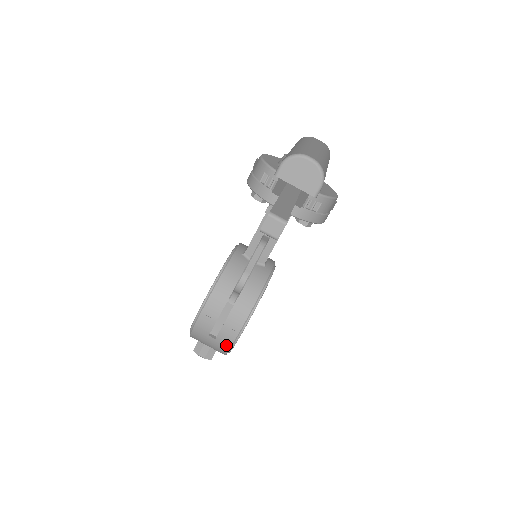
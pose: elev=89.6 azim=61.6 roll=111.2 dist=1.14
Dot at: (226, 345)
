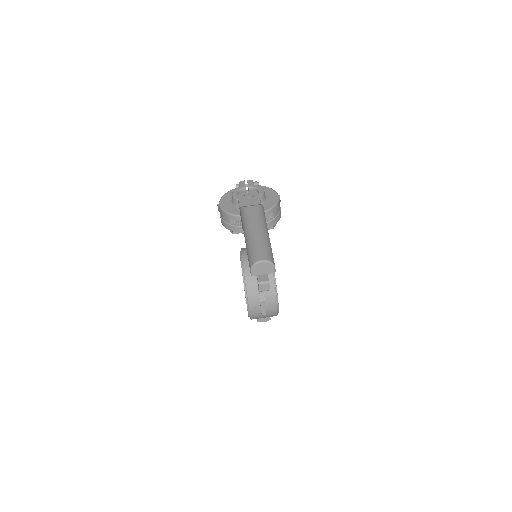
Dot at: (274, 313)
